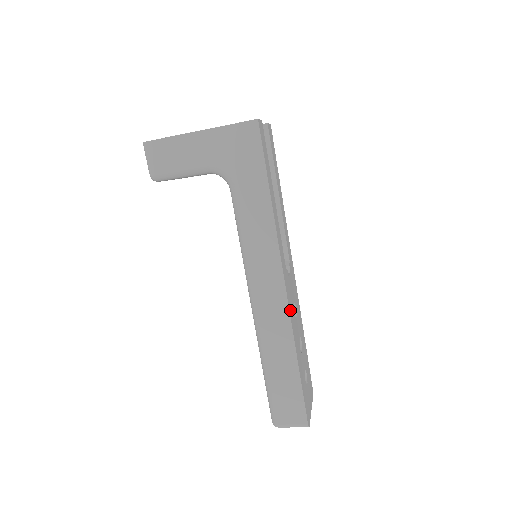
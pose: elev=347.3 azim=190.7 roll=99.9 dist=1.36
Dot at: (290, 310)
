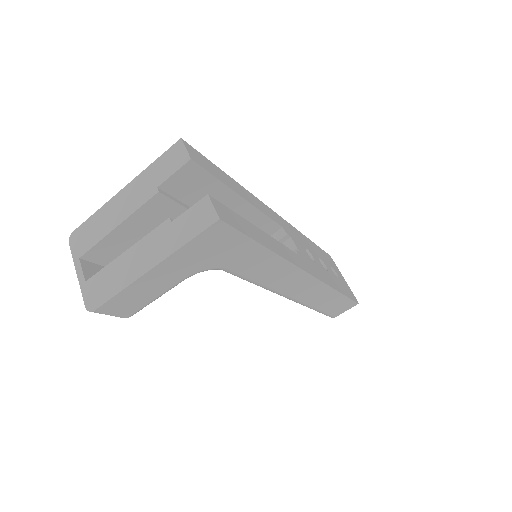
Dot at: (320, 277)
